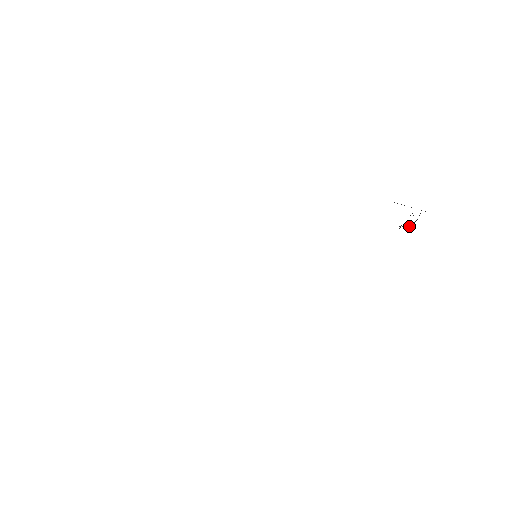
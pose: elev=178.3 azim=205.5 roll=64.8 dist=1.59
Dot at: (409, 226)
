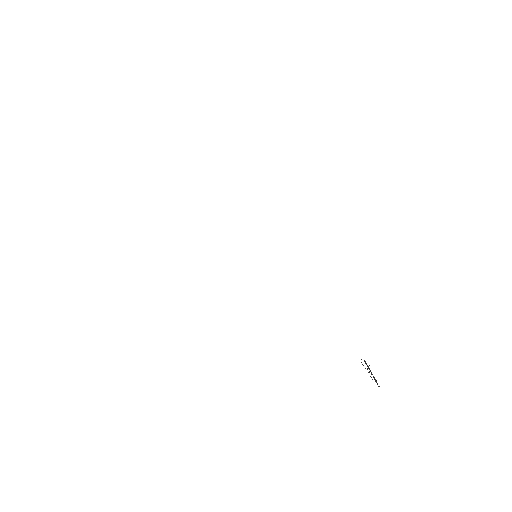
Dot at: occluded
